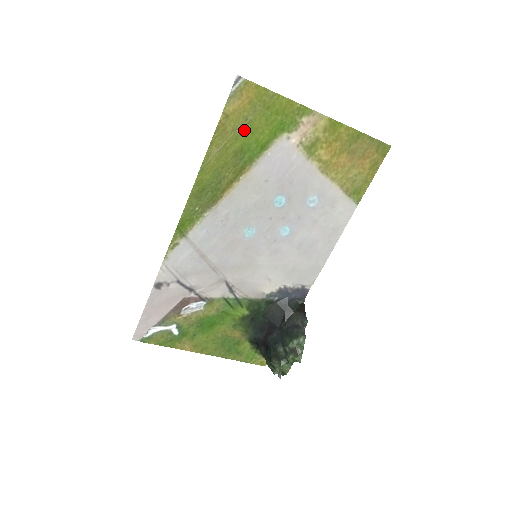
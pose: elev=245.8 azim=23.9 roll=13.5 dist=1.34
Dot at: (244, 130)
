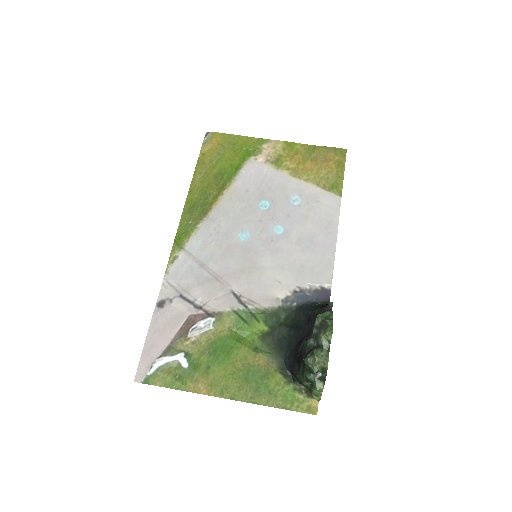
Dot at: (219, 161)
